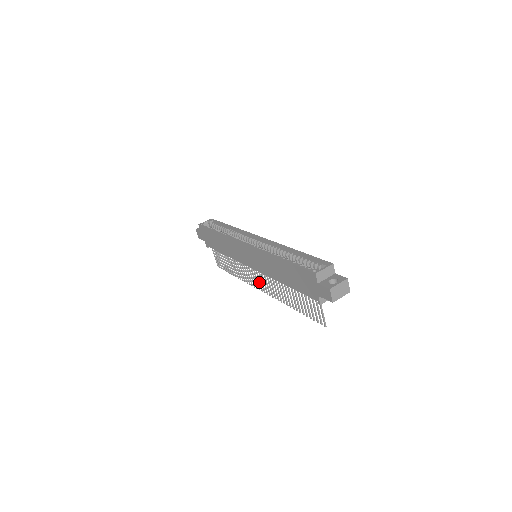
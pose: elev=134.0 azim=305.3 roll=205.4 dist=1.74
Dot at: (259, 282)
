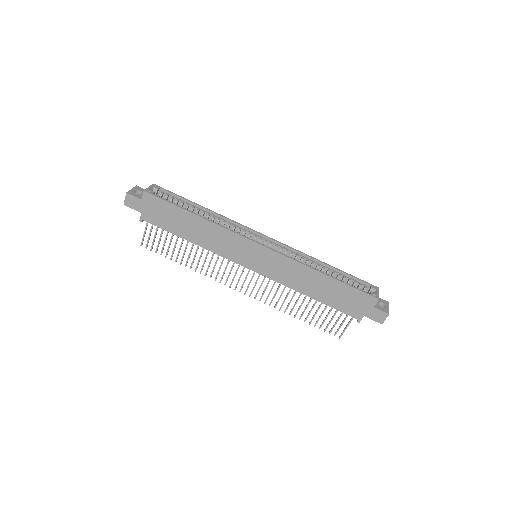
Dot at: occluded
